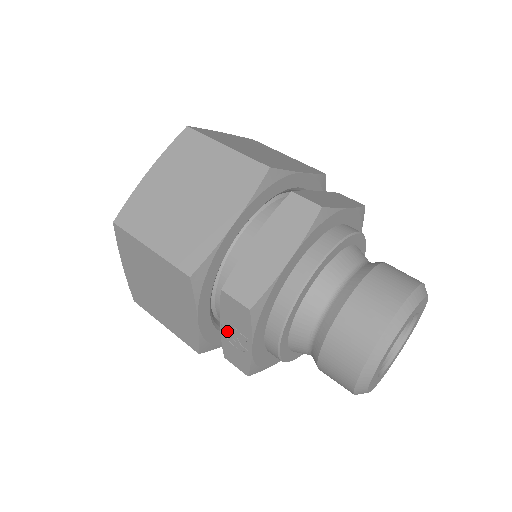
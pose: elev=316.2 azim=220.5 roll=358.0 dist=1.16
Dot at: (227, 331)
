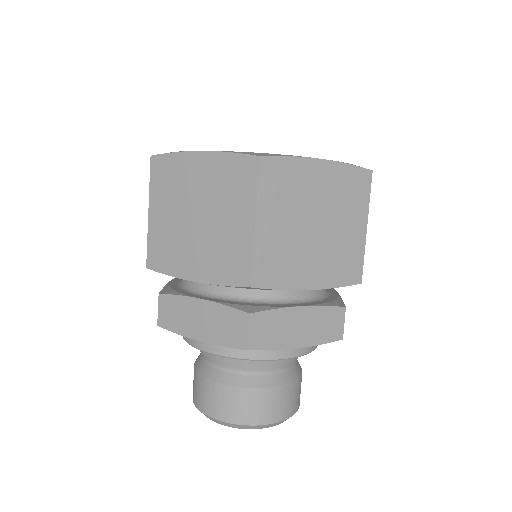
Dot at: occluded
